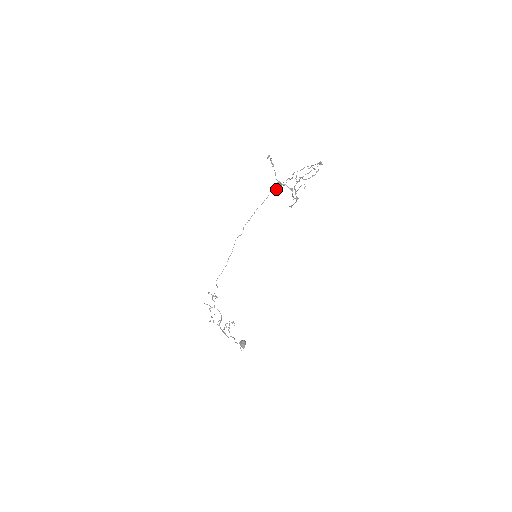
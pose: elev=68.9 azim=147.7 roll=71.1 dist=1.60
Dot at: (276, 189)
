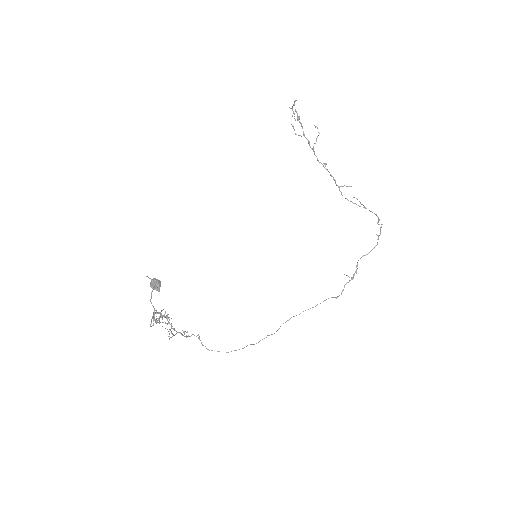
Dot at: (338, 296)
